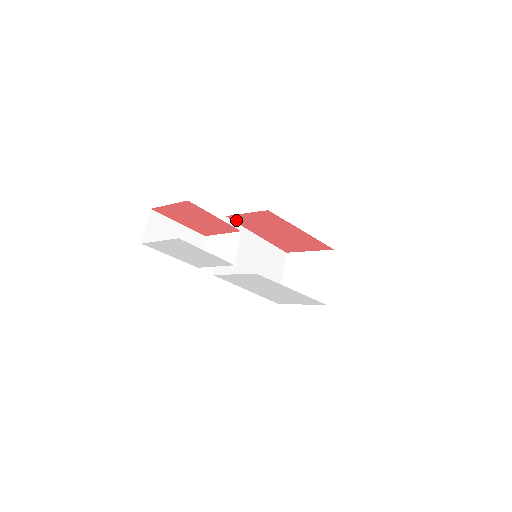
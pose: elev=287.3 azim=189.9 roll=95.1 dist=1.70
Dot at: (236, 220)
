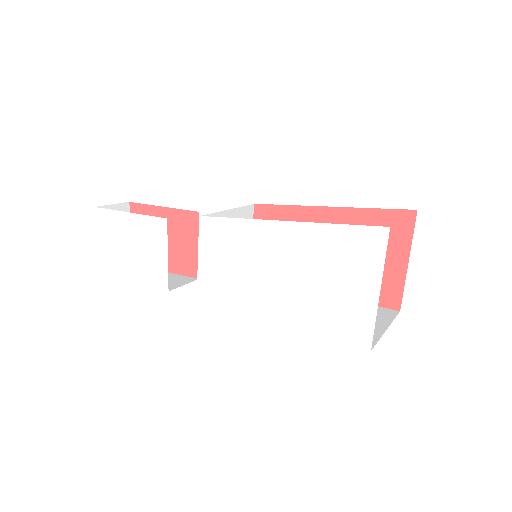
Dot at: occluded
